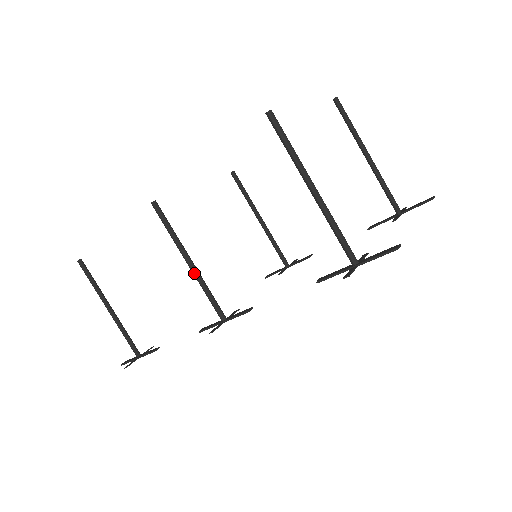
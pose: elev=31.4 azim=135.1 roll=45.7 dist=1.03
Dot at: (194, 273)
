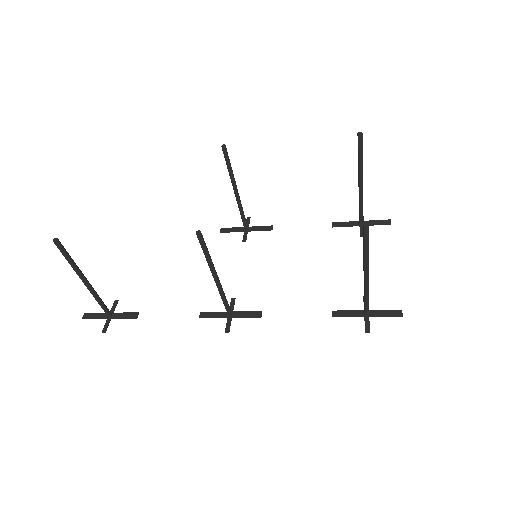
Dot at: (218, 287)
